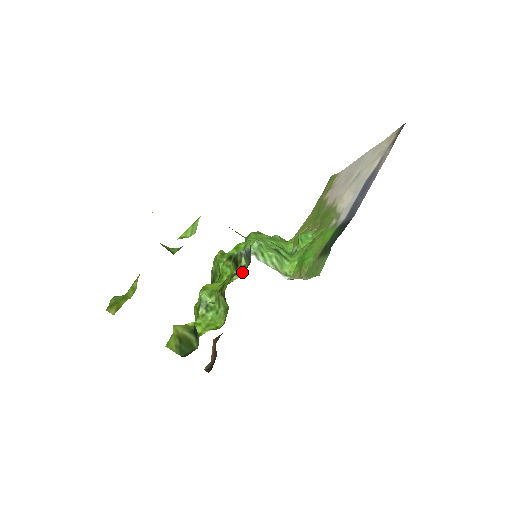
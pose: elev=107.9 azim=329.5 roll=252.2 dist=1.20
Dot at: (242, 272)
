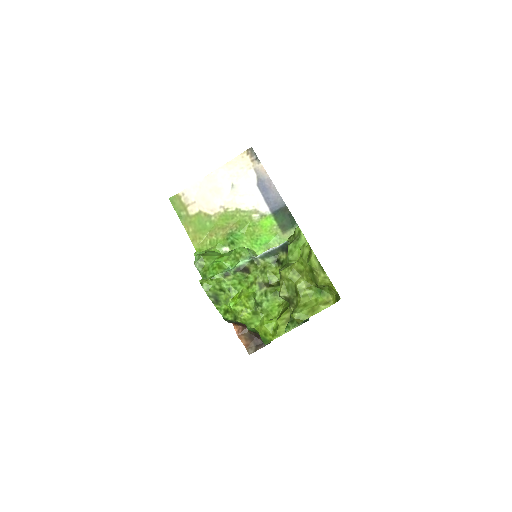
Dot at: (272, 265)
